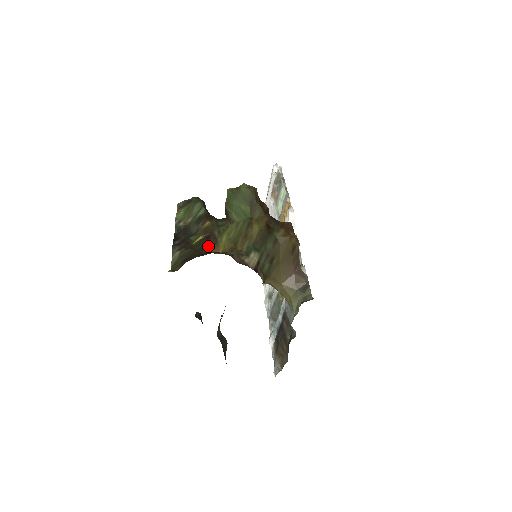
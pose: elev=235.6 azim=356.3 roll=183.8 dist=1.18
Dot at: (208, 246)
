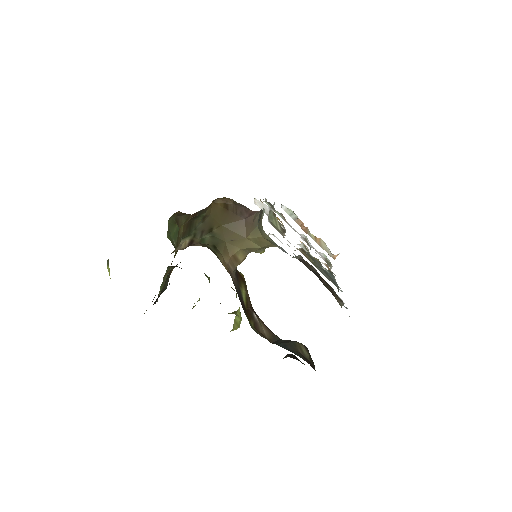
Dot at: occluded
